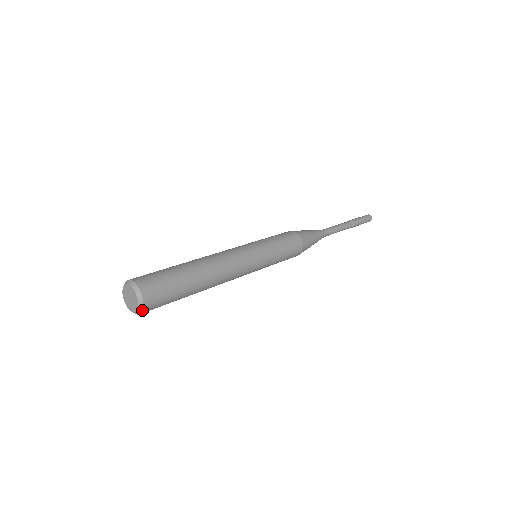
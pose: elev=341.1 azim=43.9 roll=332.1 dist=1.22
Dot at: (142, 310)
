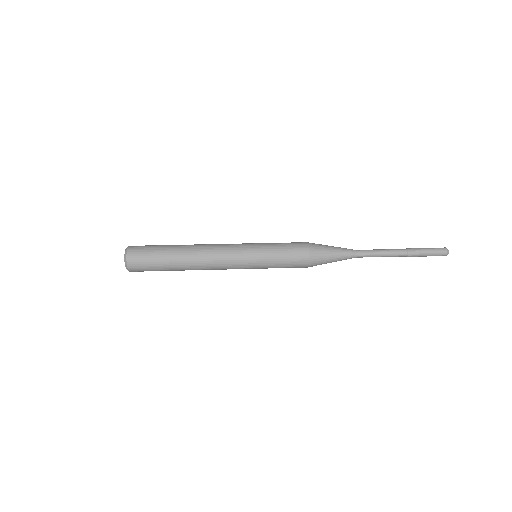
Dot at: (128, 269)
